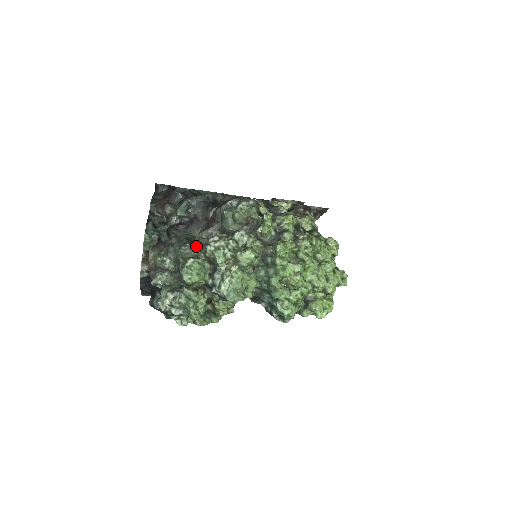
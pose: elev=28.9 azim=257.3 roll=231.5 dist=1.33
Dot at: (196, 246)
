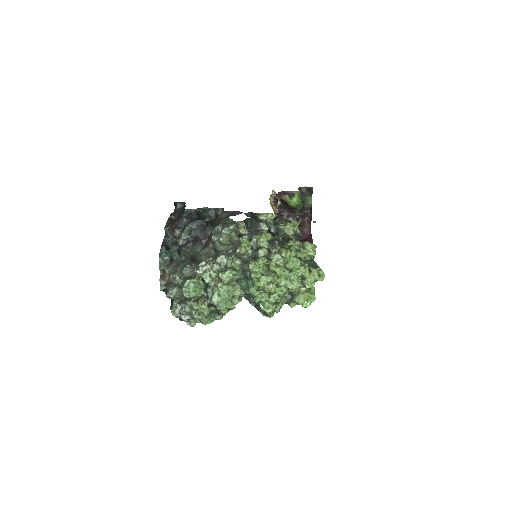
Dot at: (195, 265)
